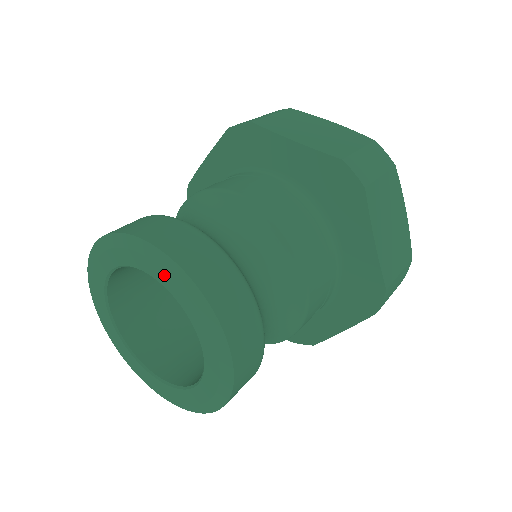
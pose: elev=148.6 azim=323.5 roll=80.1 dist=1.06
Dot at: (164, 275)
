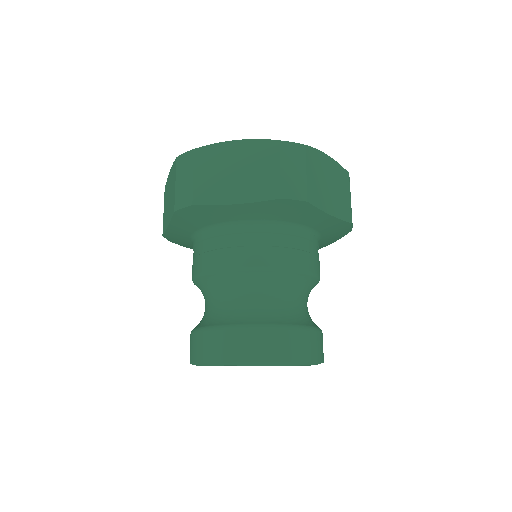
Dot at: occluded
